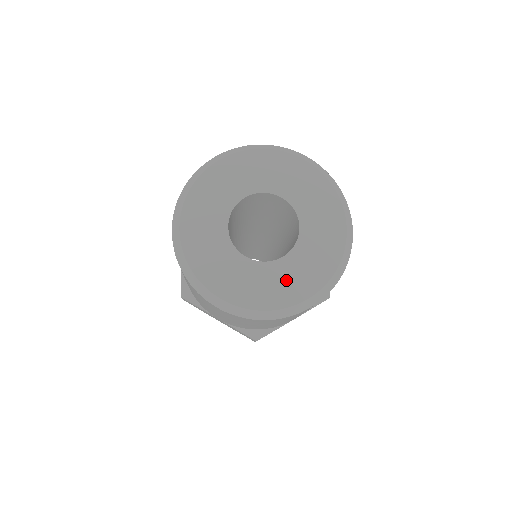
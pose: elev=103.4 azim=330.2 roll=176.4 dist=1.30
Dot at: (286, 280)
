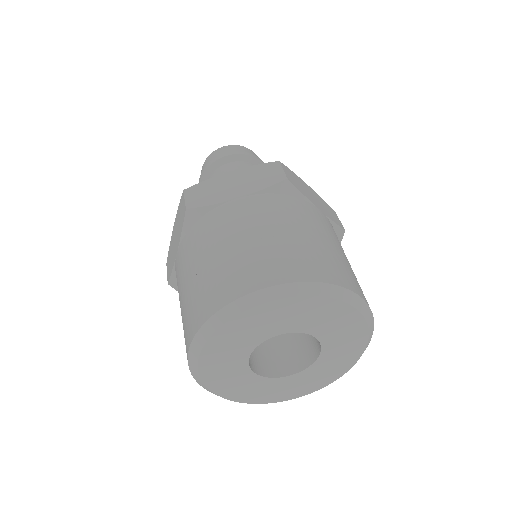
Dot at: (287, 388)
